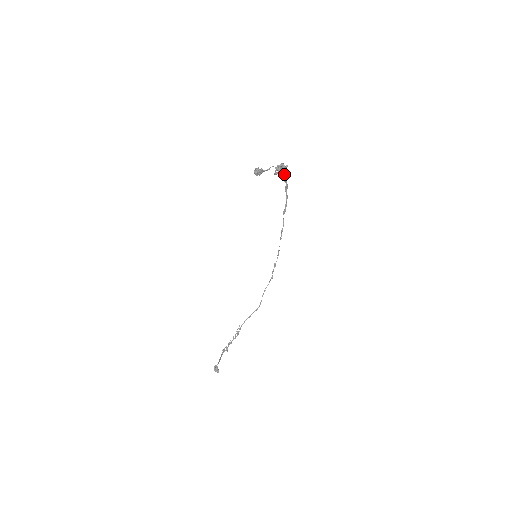
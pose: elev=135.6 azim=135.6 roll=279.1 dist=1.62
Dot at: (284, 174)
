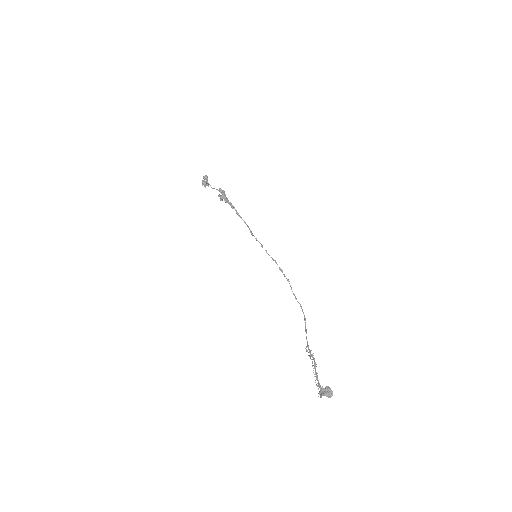
Dot at: (227, 200)
